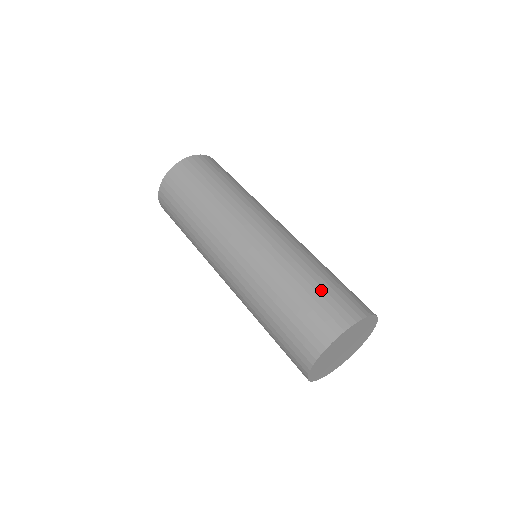
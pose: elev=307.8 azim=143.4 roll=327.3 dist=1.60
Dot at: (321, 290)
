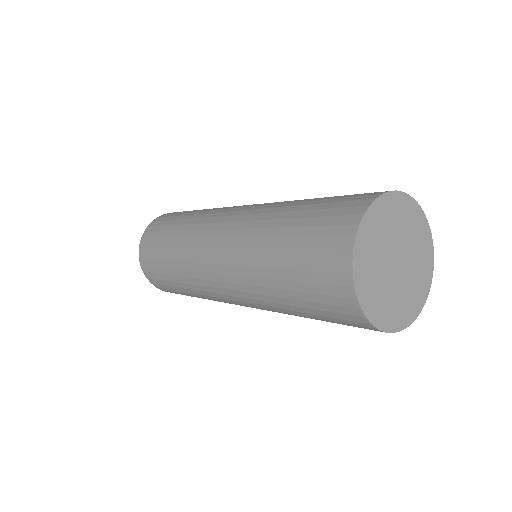
Dot at: occluded
